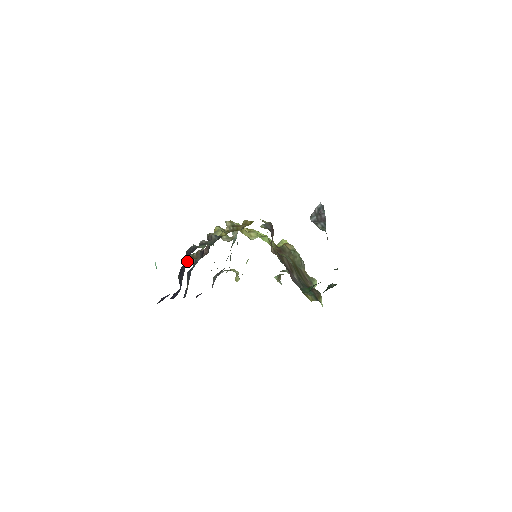
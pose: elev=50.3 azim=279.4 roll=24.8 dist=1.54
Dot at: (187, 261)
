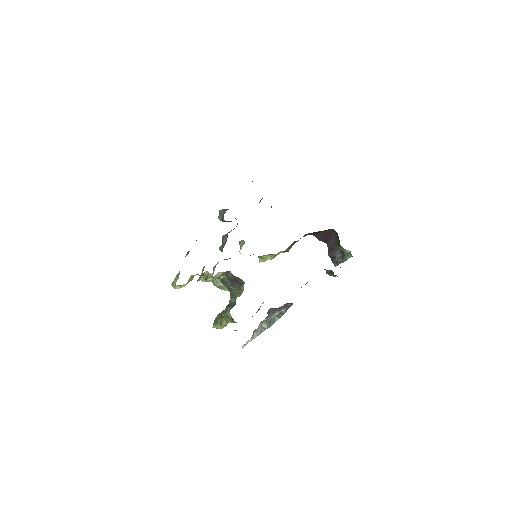
Dot at: occluded
